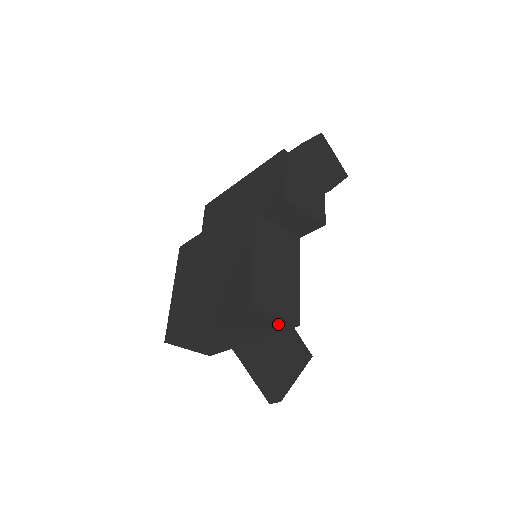
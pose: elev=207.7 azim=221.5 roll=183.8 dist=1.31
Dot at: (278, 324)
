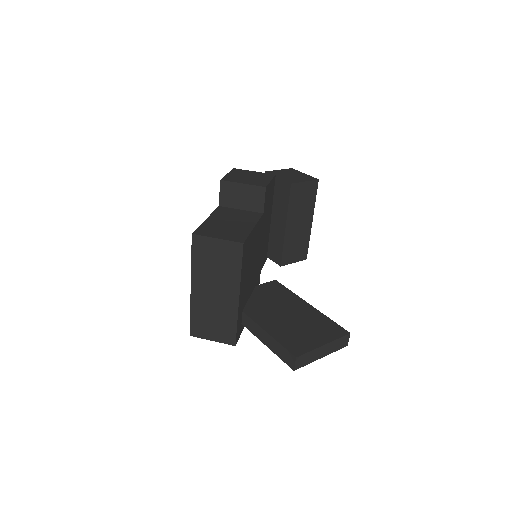
Dot at: (229, 251)
